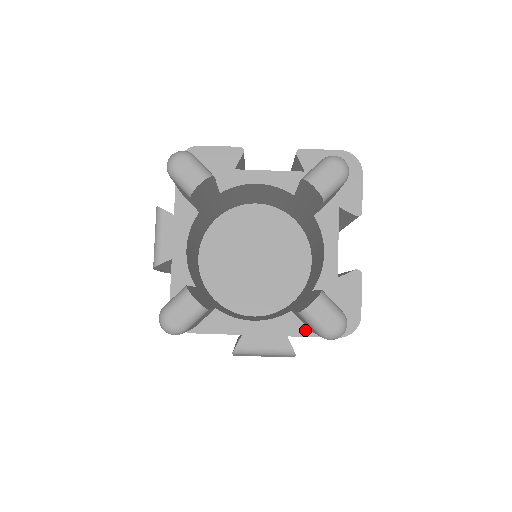
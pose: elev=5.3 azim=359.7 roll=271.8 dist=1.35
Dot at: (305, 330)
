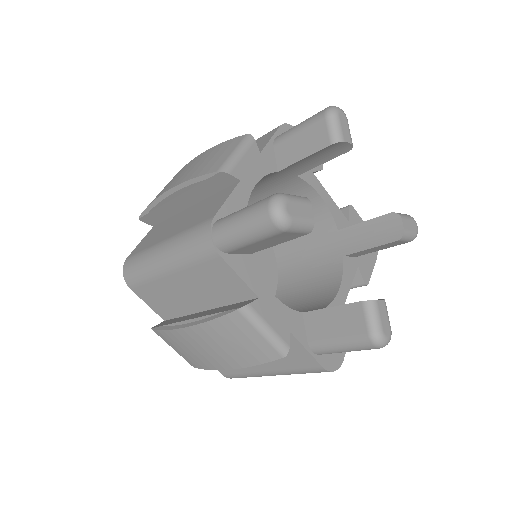
Dot at: (304, 339)
